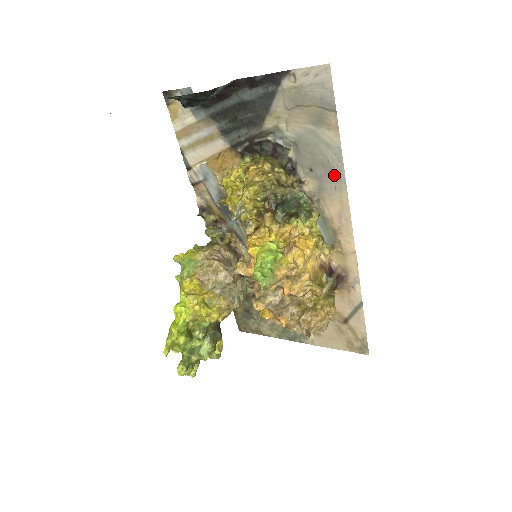
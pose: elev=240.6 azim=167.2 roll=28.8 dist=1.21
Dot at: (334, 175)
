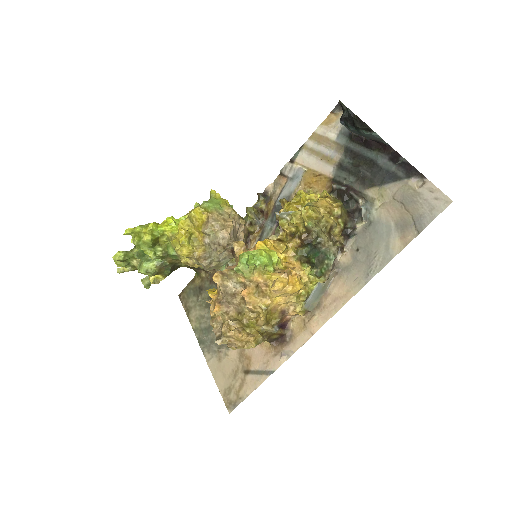
Dot at: (366, 270)
